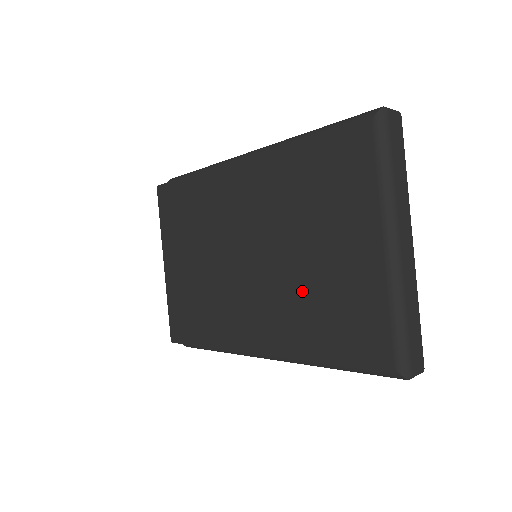
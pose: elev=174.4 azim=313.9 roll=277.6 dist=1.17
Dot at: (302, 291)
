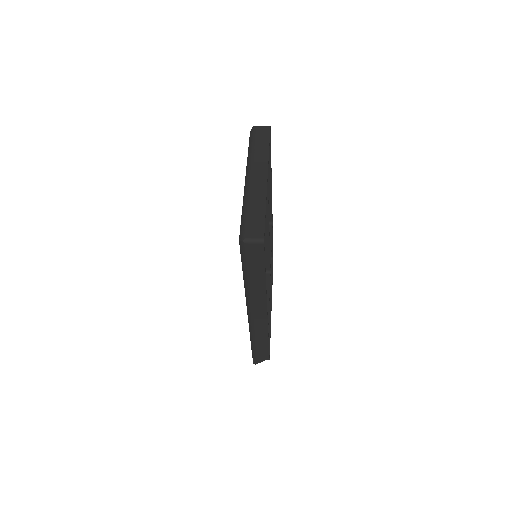
Dot at: occluded
